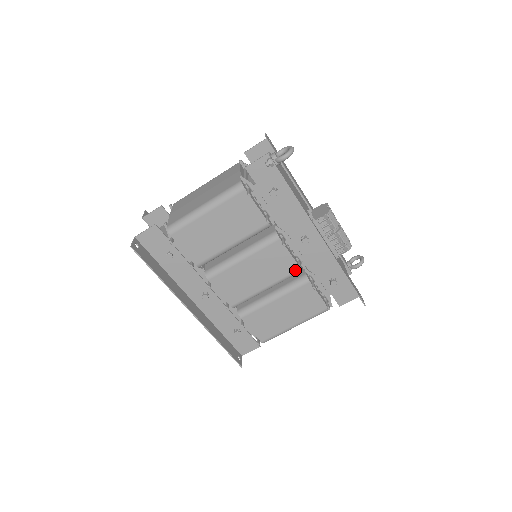
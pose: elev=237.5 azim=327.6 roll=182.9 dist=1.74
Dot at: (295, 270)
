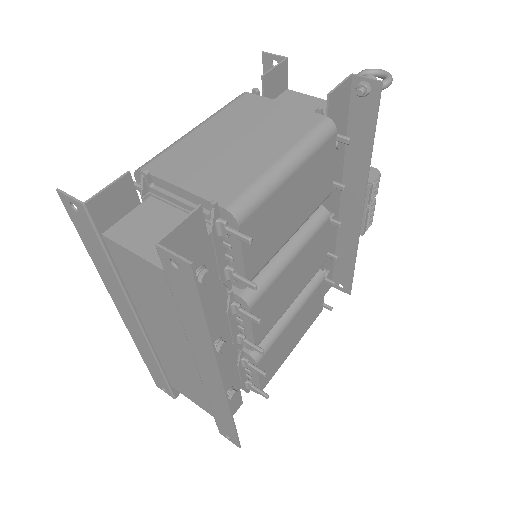
Dot at: (322, 263)
